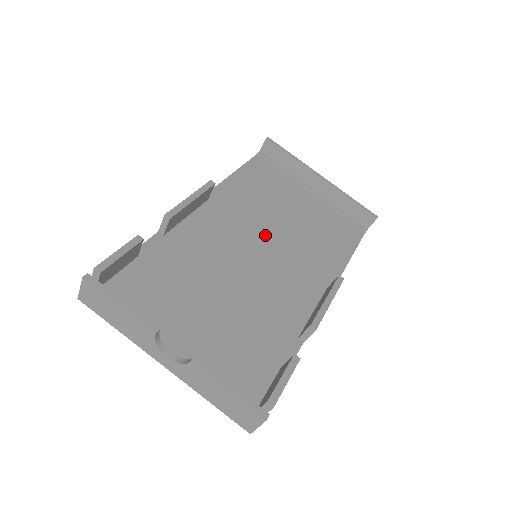
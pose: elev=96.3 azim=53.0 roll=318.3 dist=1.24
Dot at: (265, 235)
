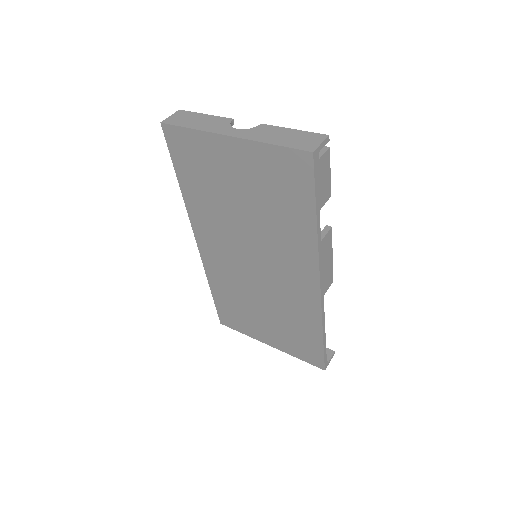
Dot at: occluded
